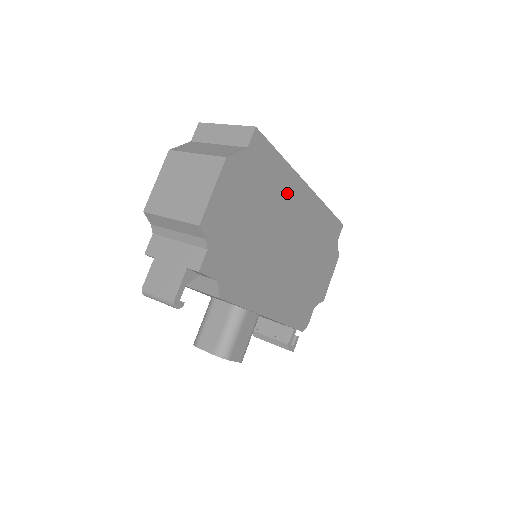
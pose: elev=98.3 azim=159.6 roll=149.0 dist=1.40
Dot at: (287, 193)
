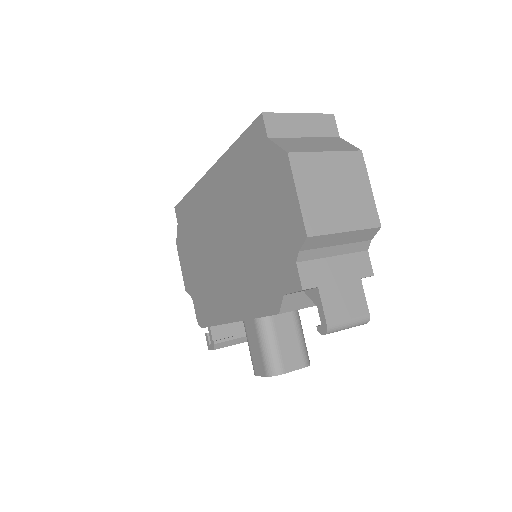
Dot at: occluded
